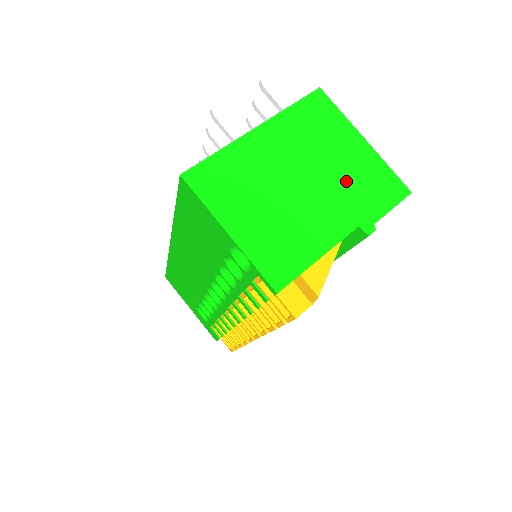
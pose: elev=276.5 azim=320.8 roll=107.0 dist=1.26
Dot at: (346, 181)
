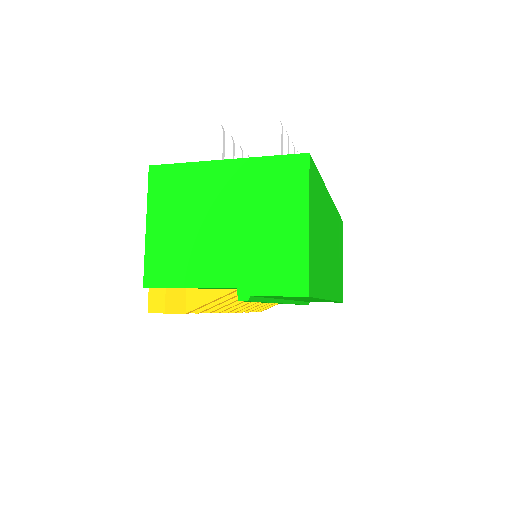
Dot at: (259, 247)
